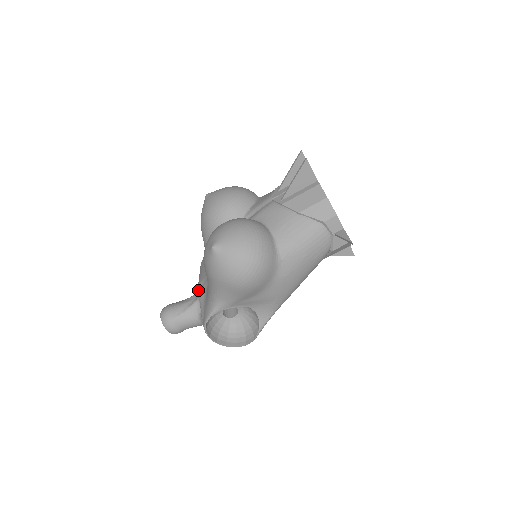
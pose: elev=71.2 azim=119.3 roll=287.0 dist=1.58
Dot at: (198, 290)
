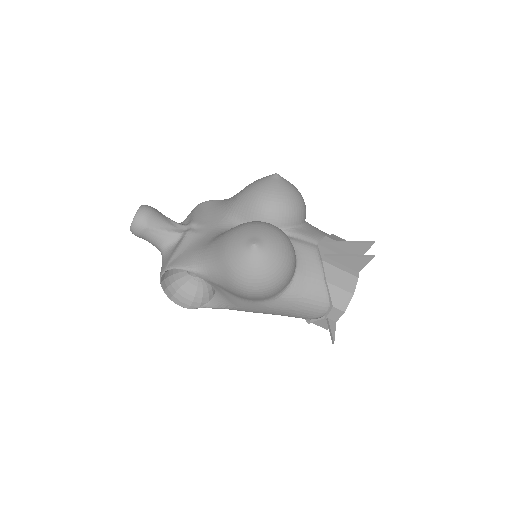
Dot at: (188, 226)
